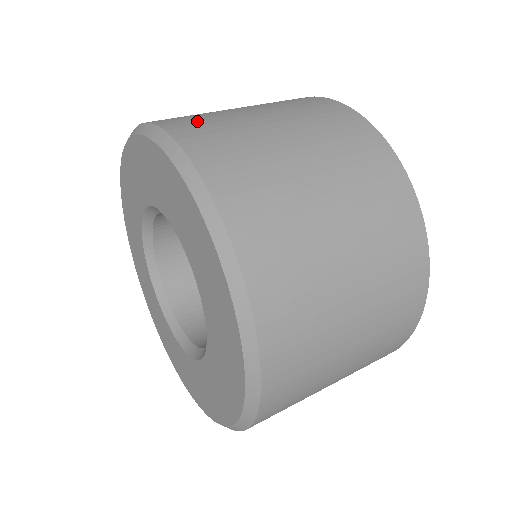
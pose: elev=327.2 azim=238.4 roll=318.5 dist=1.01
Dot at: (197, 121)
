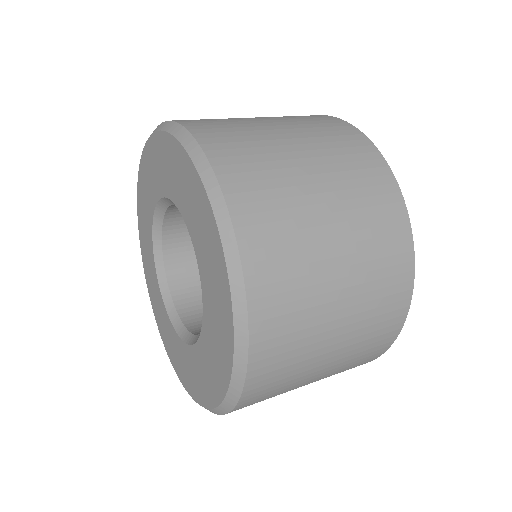
Dot at: (243, 154)
